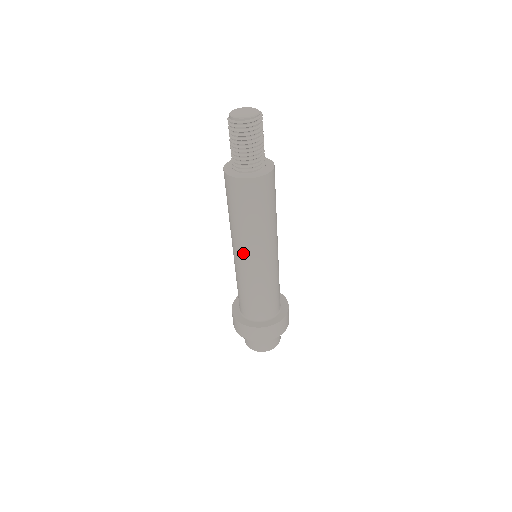
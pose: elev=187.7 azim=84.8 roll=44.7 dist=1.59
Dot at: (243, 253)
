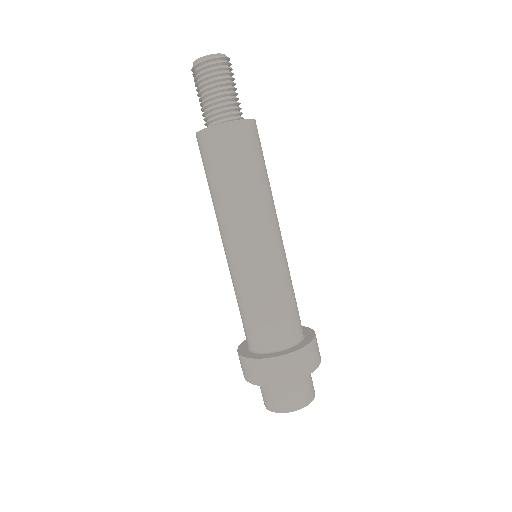
Dot at: (232, 239)
